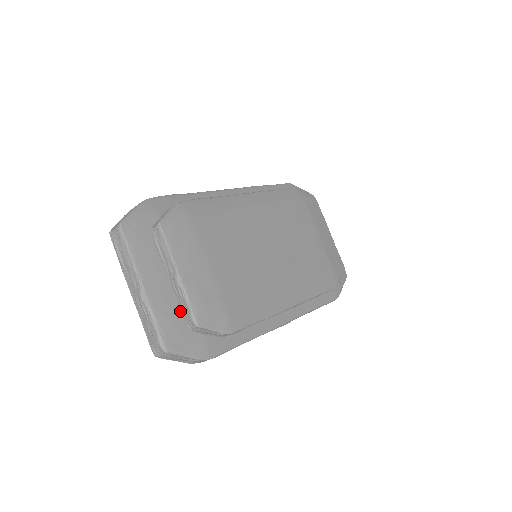
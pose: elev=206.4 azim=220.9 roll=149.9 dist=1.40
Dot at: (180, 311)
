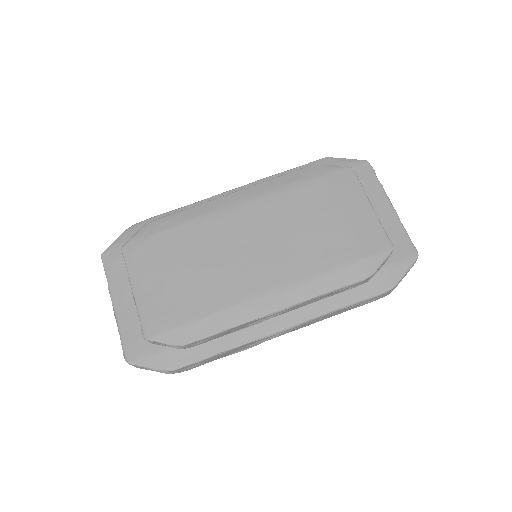
Dot at: occluded
